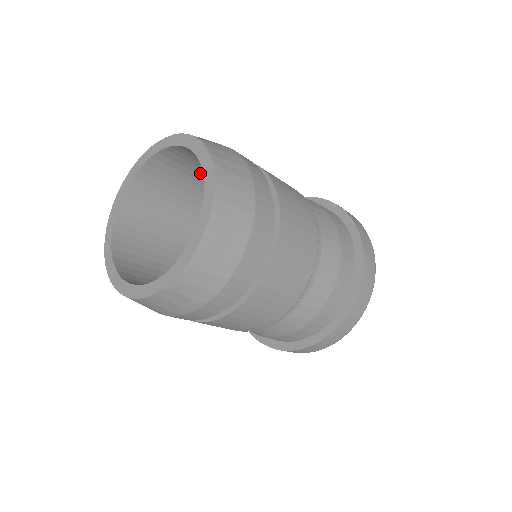
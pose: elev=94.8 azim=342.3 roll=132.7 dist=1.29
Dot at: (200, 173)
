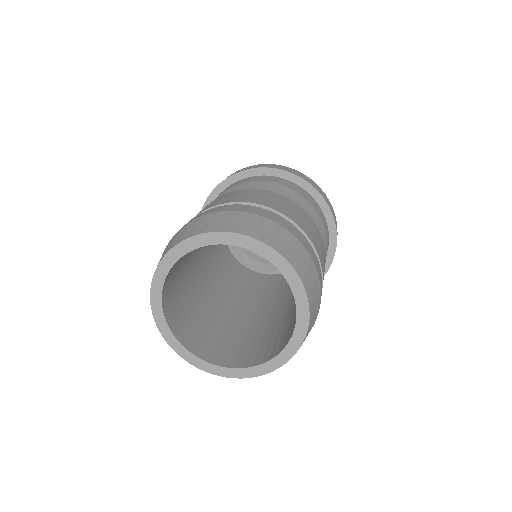
Dot at: occluded
